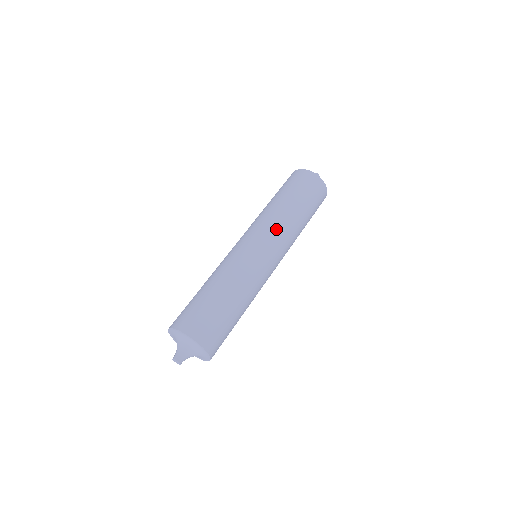
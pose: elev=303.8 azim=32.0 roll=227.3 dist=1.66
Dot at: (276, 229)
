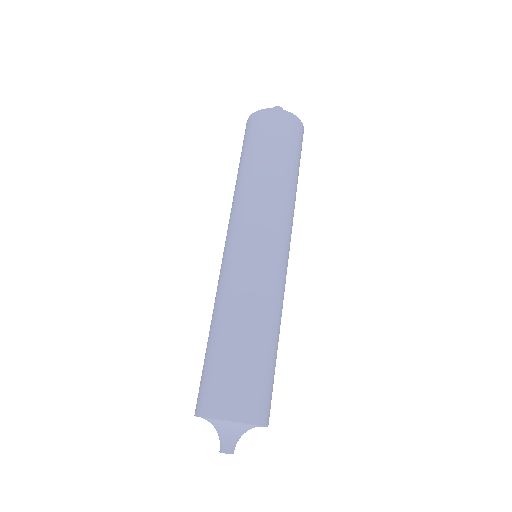
Dot at: (290, 222)
